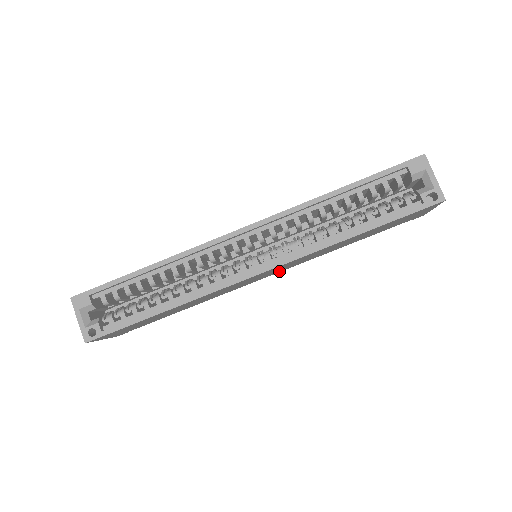
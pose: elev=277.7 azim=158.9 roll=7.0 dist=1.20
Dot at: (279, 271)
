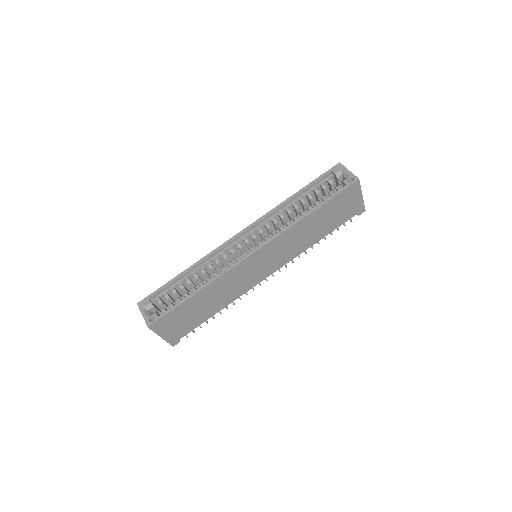
Dot at: (276, 267)
